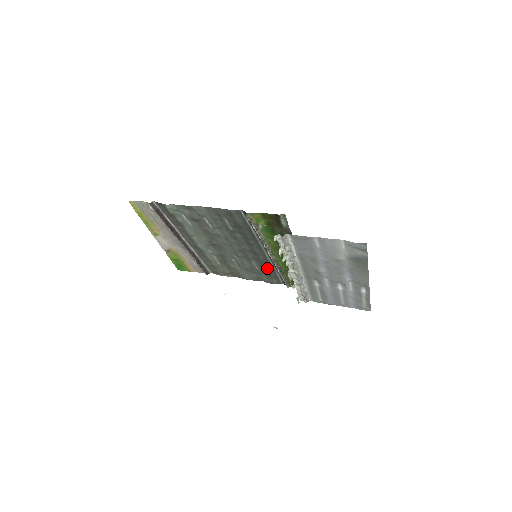
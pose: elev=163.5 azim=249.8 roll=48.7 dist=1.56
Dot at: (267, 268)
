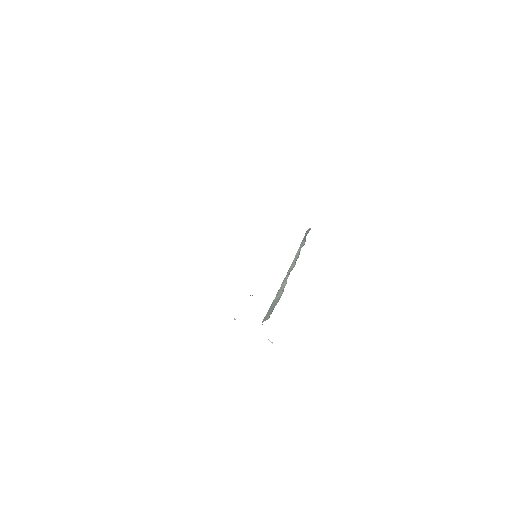
Dot at: occluded
